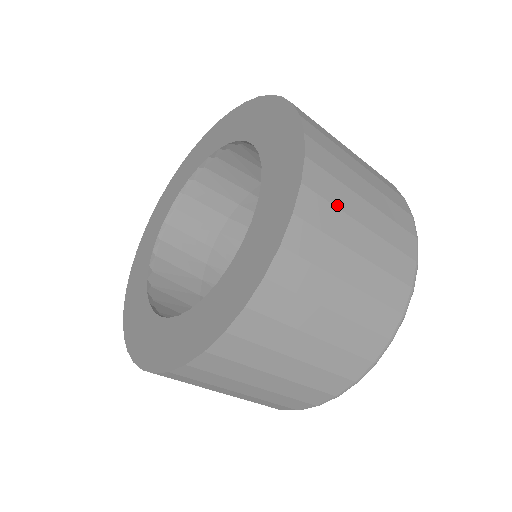
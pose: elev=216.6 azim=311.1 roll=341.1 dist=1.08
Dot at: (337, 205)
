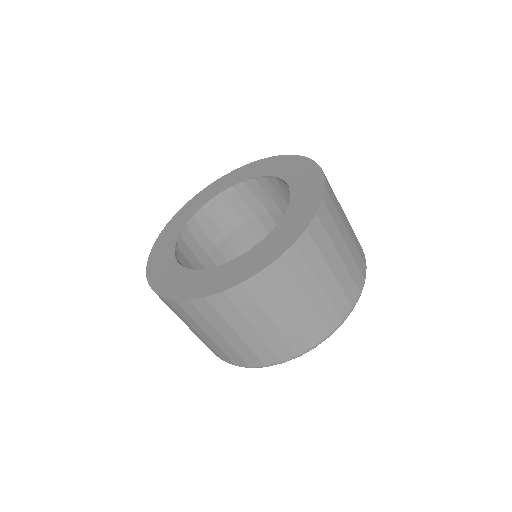
Dot at: (336, 199)
